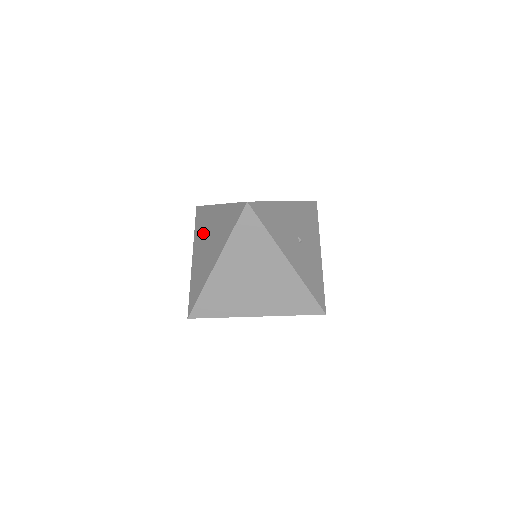
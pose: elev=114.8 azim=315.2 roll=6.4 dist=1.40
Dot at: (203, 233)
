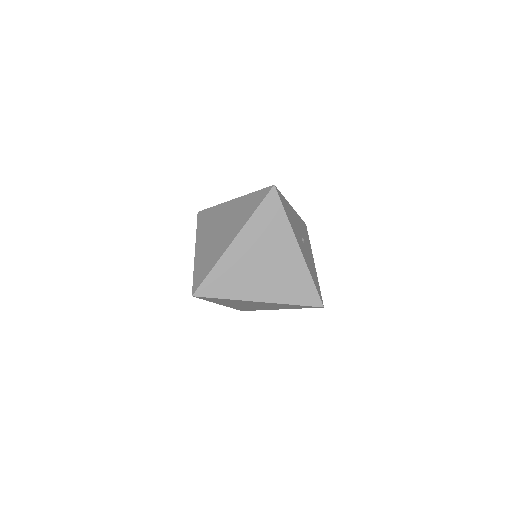
Dot at: (211, 226)
